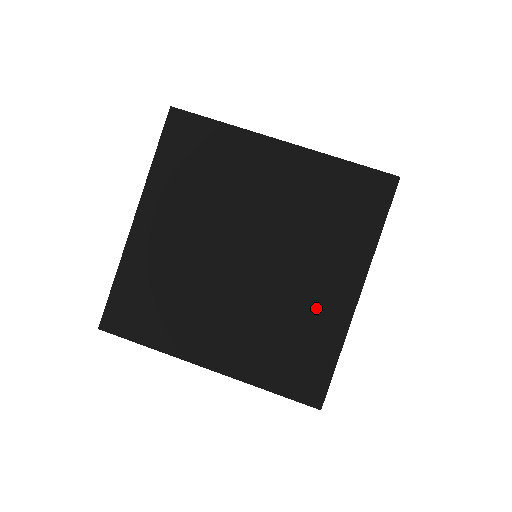
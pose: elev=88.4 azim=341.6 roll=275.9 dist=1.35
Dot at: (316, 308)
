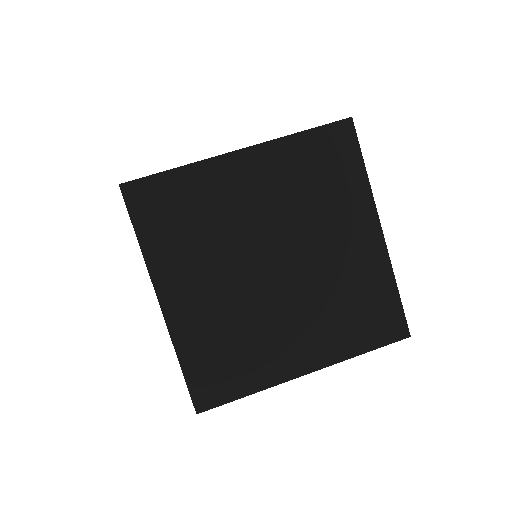
Dot at: occluded
